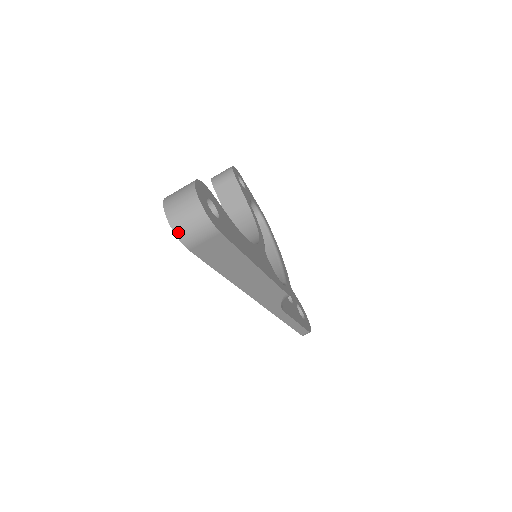
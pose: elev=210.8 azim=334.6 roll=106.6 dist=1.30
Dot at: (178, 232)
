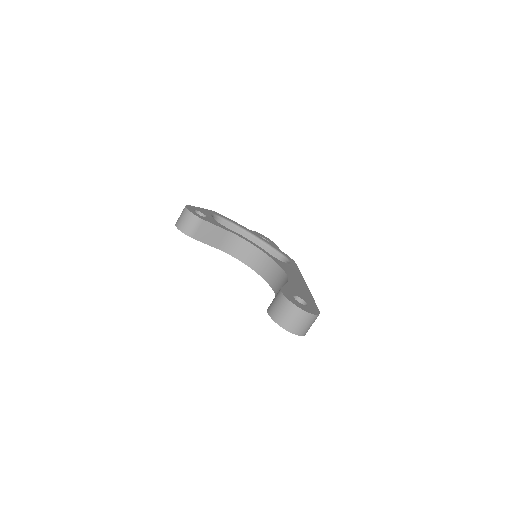
Dot at: (304, 334)
